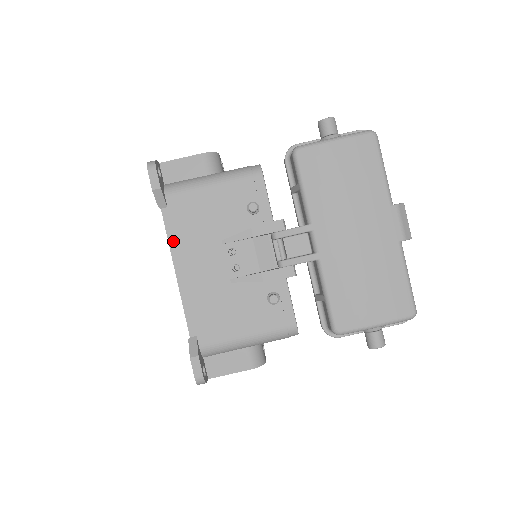
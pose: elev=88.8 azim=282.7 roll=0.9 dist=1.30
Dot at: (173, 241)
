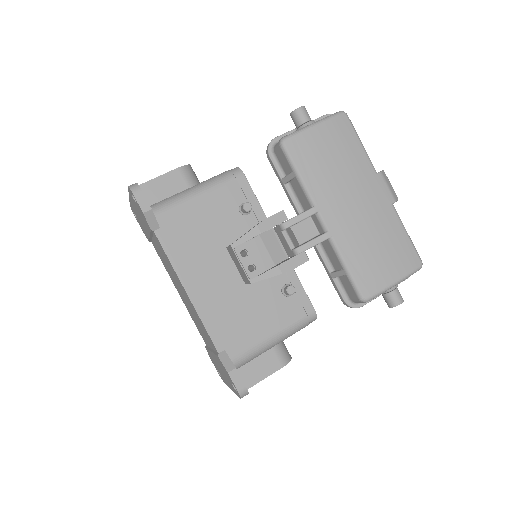
Dot at: (175, 261)
